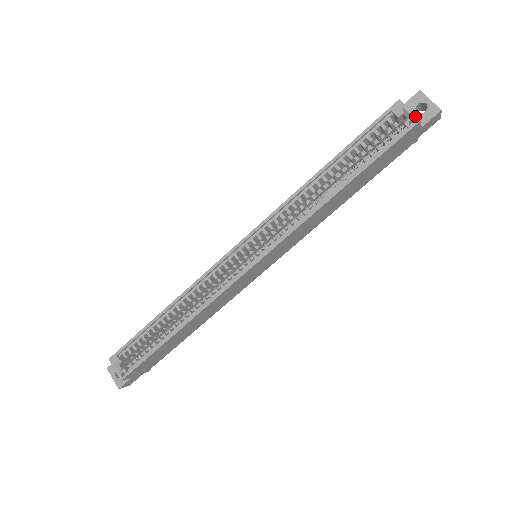
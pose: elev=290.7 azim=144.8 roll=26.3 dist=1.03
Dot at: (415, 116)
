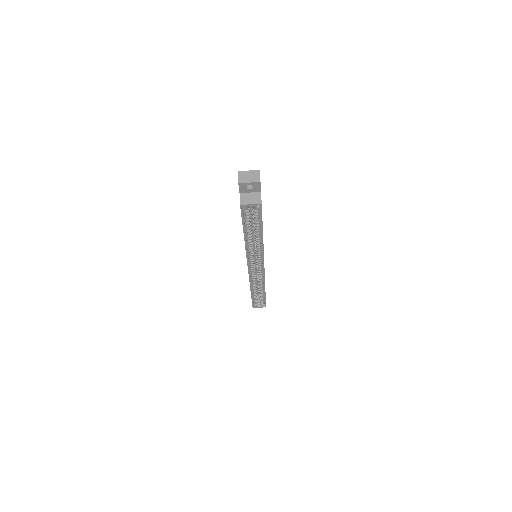
Dot at: (257, 204)
